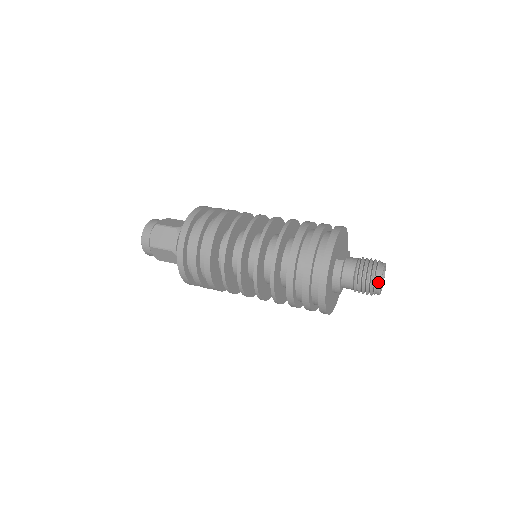
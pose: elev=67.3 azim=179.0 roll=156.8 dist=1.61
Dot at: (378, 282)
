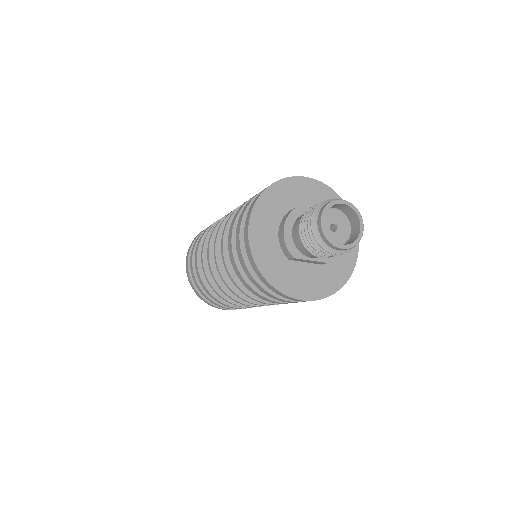
Dot at: (319, 216)
